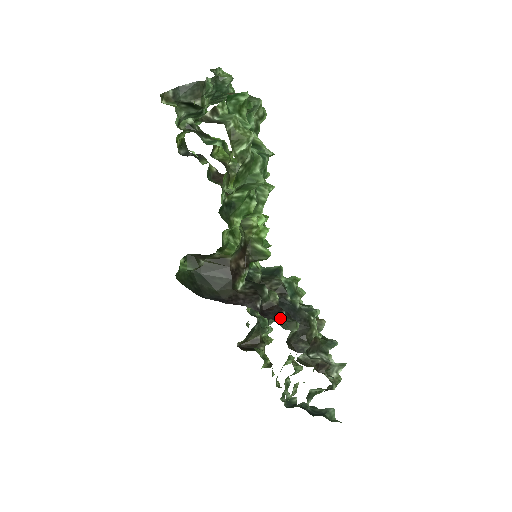
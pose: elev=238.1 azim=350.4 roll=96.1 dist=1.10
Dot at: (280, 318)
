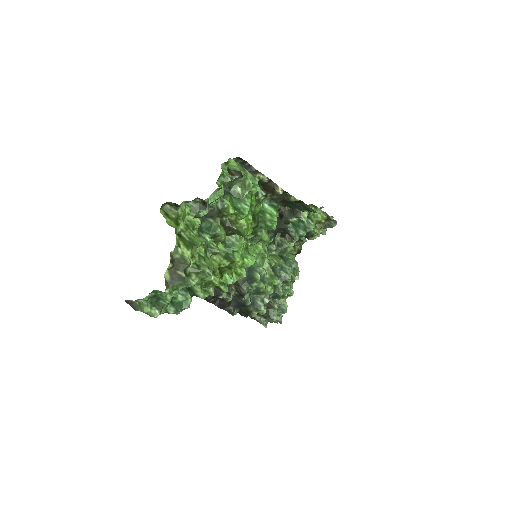
Dot at: (224, 308)
